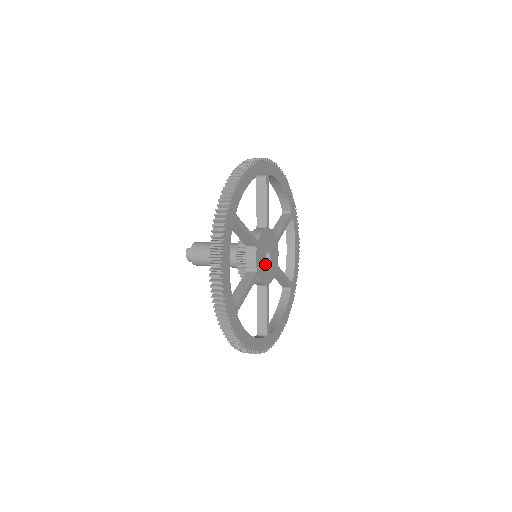
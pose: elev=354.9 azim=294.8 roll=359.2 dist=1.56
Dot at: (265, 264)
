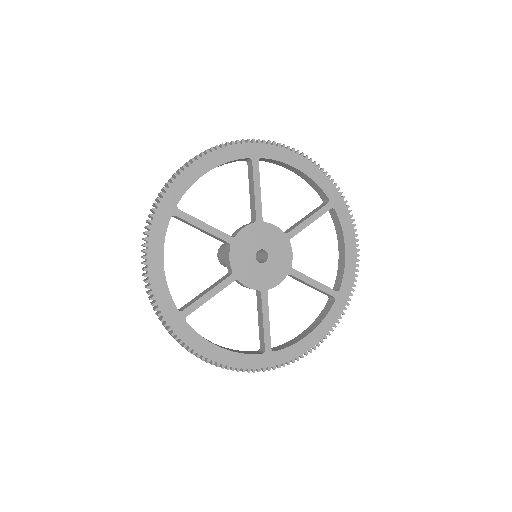
Dot at: (255, 265)
